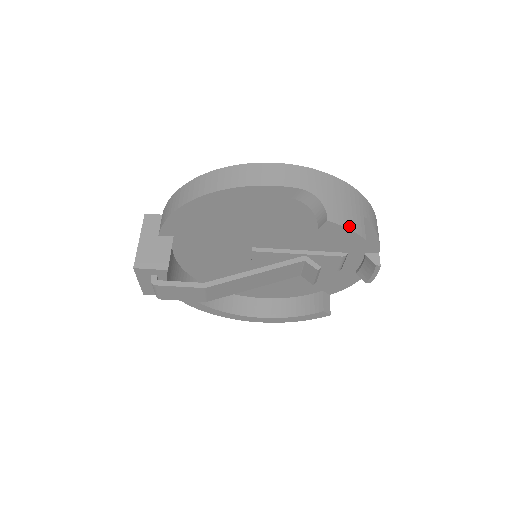
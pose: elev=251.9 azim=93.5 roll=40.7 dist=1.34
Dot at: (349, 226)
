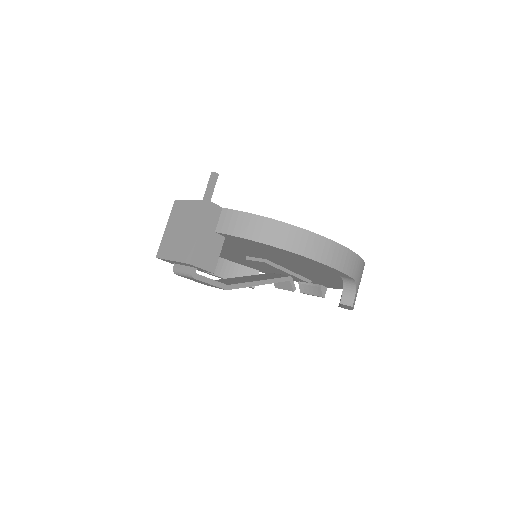
Dot at: occluded
